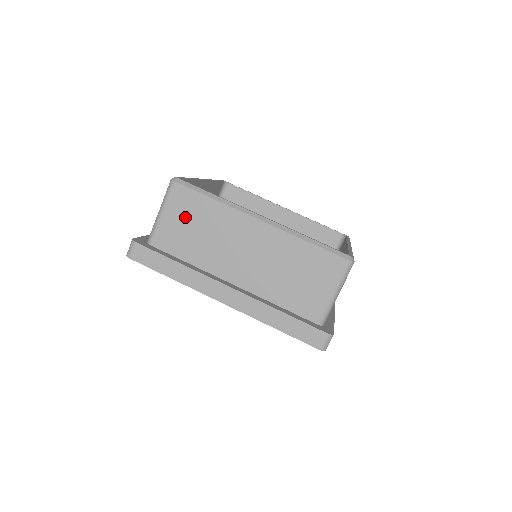
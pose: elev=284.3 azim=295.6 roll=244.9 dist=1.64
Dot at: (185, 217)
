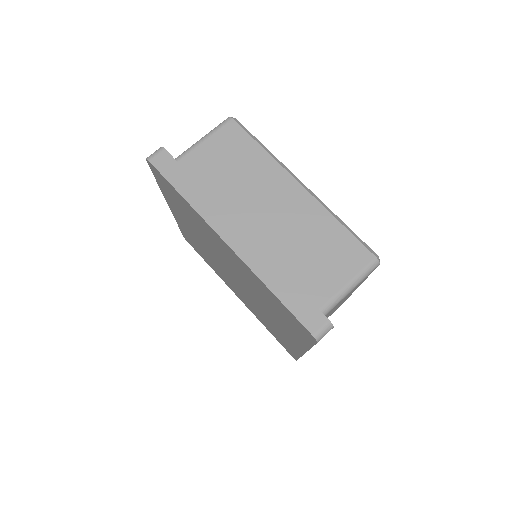
Dot at: (226, 152)
